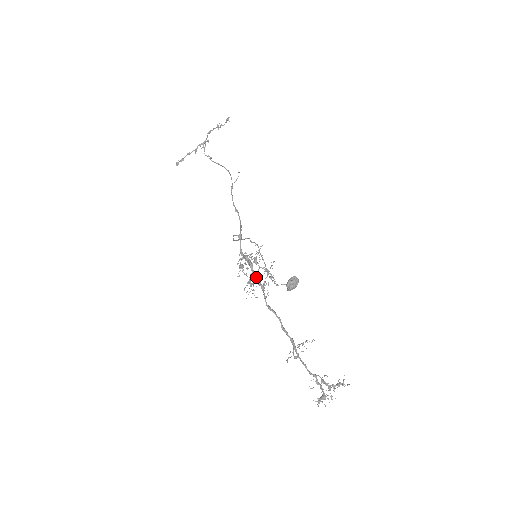
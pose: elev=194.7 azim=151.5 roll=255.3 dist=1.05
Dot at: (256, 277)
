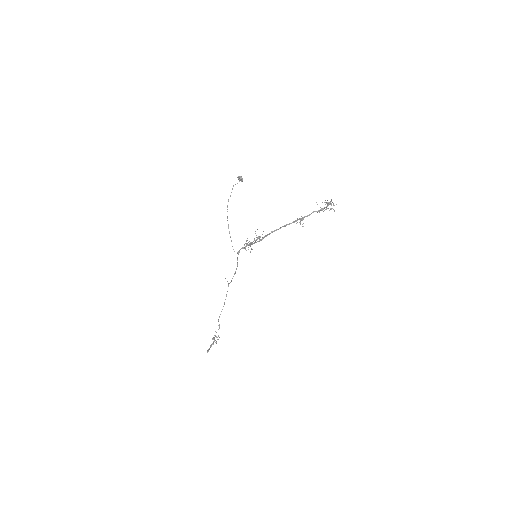
Dot at: (257, 241)
